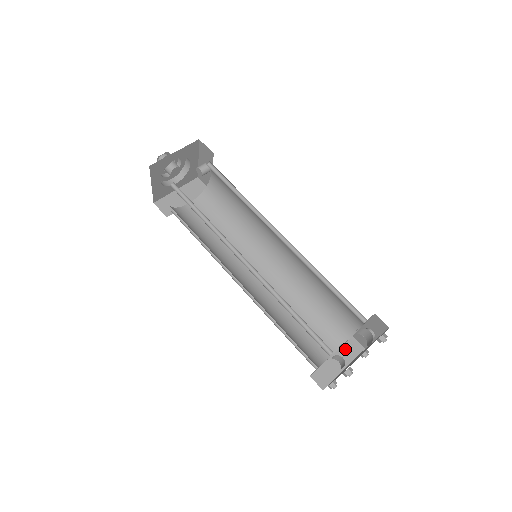
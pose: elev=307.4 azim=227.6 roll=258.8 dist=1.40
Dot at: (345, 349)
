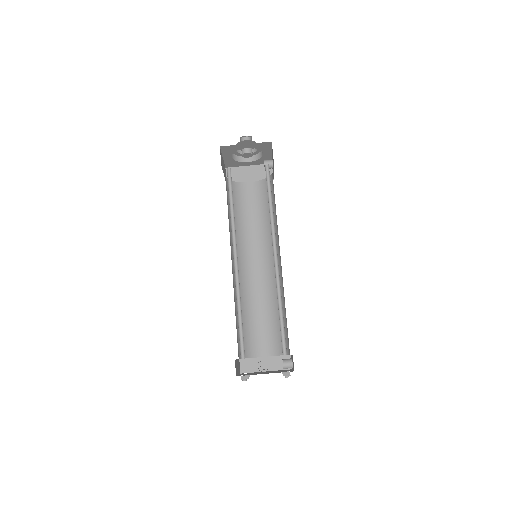
Dot at: (278, 359)
